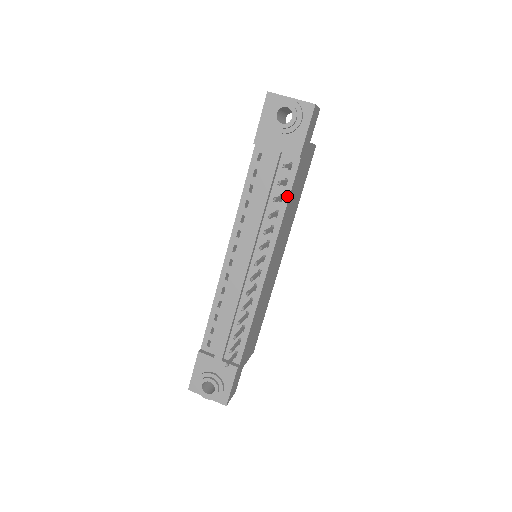
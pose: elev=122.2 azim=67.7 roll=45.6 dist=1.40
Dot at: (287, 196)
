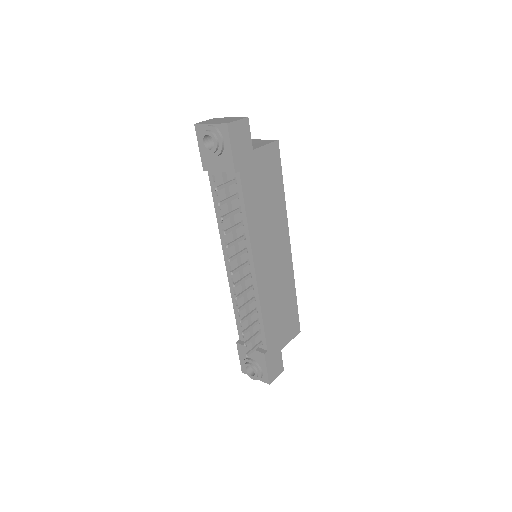
Dot at: (243, 207)
